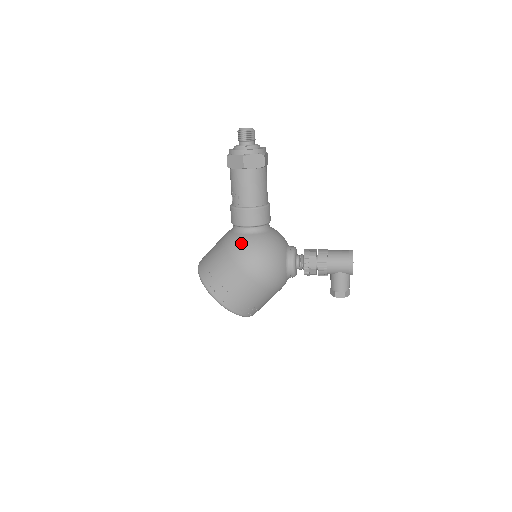
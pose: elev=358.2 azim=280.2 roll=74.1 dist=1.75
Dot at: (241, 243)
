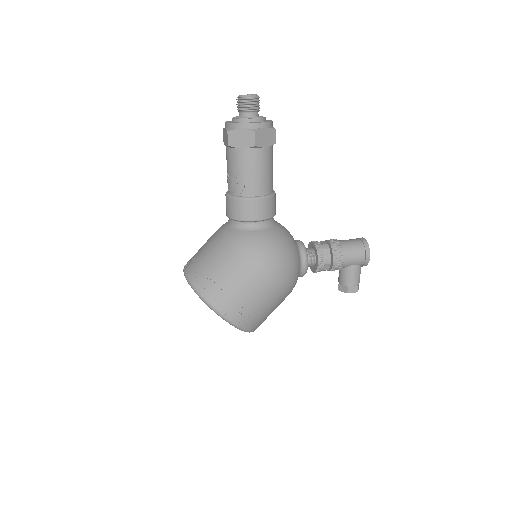
Dot at: (253, 242)
